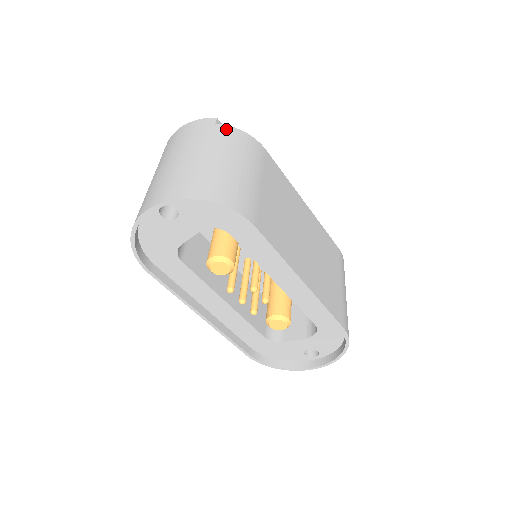
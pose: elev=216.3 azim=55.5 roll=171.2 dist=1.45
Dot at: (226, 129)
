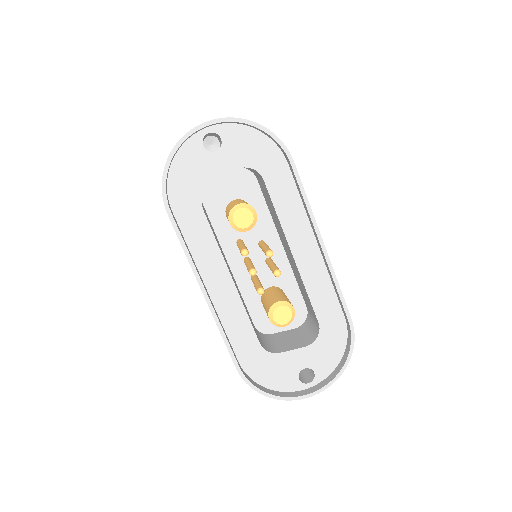
Dot at: occluded
